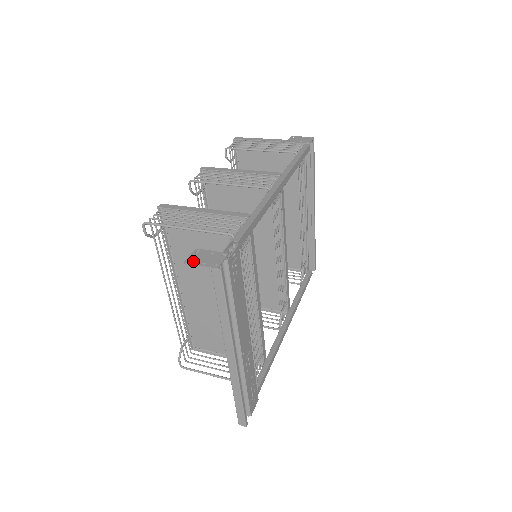
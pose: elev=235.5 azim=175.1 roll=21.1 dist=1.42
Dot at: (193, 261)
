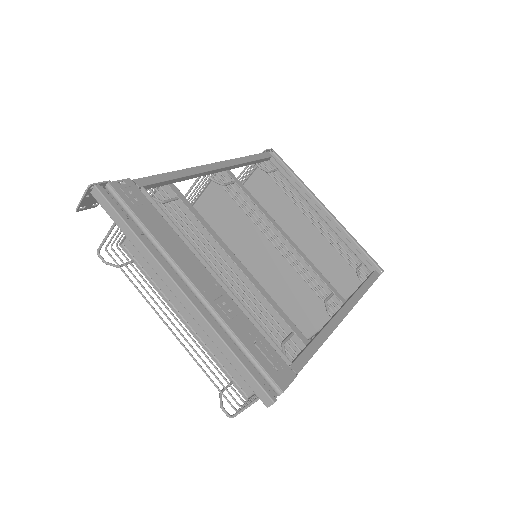
Dot at: (82, 204)
